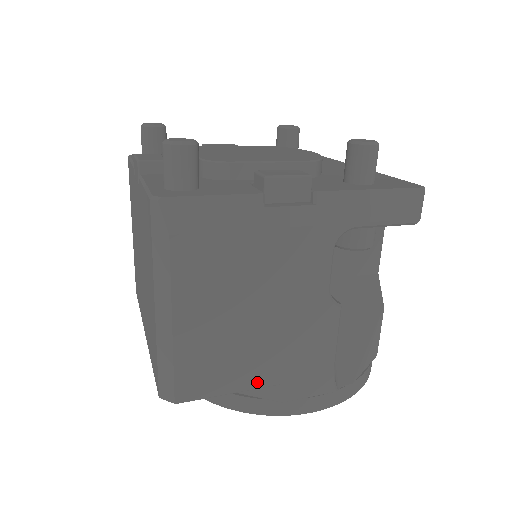
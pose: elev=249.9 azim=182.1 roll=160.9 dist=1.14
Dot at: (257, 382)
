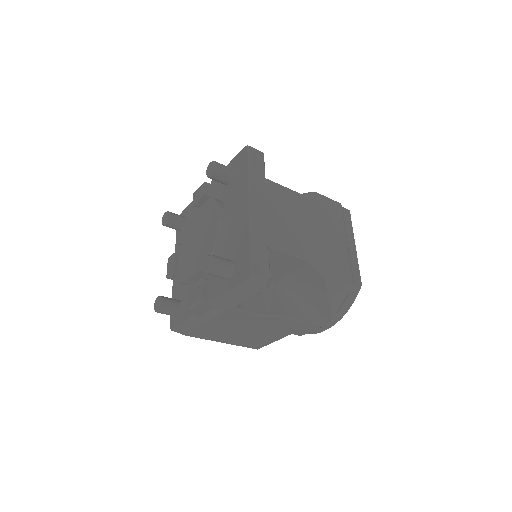
Dot at: (279, 338)
